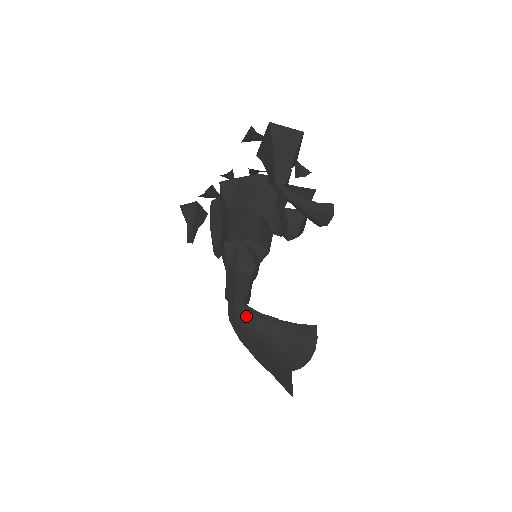
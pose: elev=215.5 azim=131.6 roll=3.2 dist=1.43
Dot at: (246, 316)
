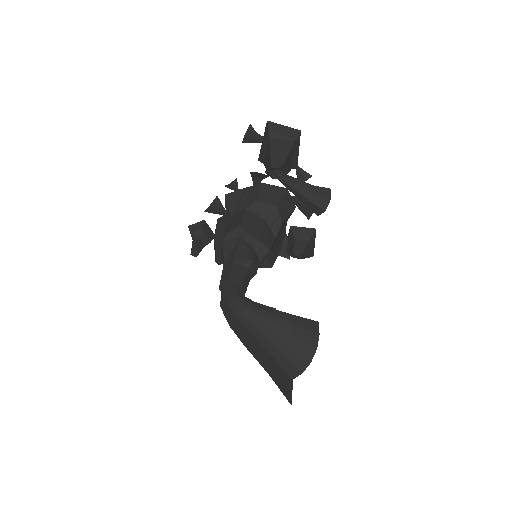
Dot at: (239, 304)
